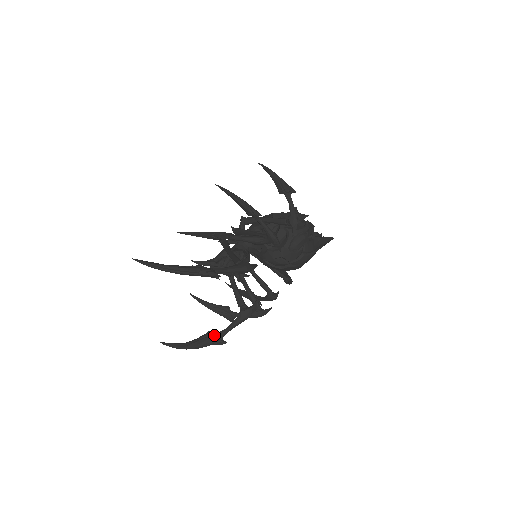
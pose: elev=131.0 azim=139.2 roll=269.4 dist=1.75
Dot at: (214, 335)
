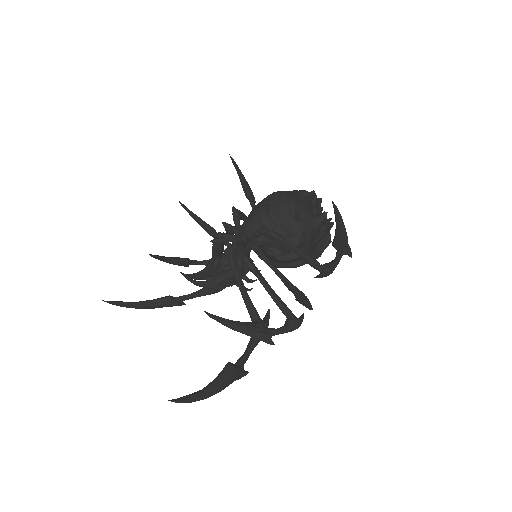
Dot at: (175, 302)
